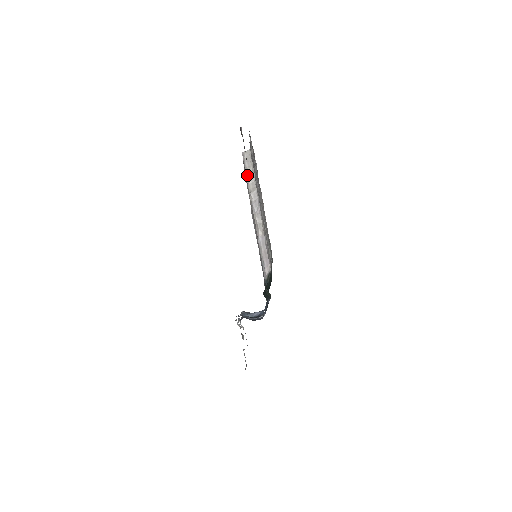
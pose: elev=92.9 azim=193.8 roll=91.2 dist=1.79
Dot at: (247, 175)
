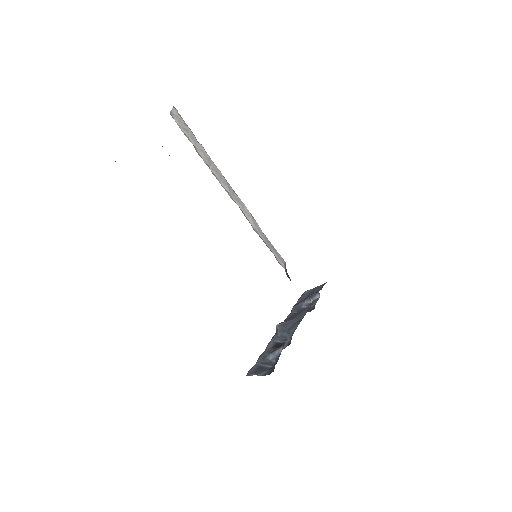
Dot at: occluded
